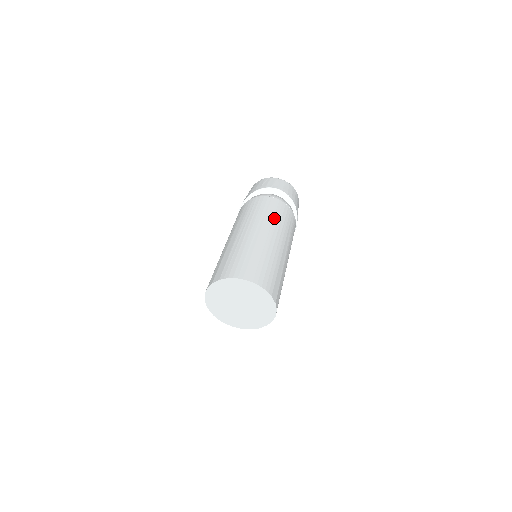
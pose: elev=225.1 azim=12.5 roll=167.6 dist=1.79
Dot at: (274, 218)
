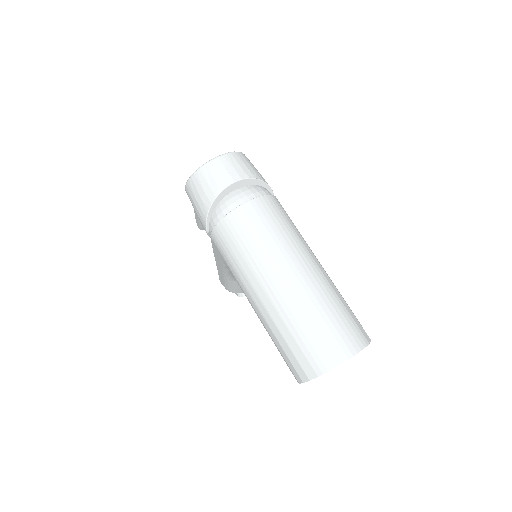
Dot at: (279, 237)
